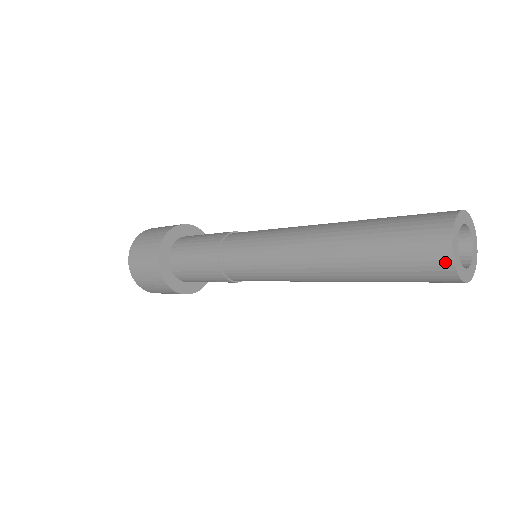
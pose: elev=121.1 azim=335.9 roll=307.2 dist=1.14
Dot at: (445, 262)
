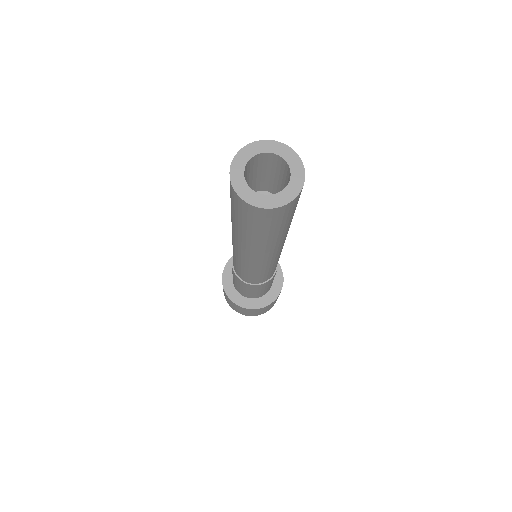
Dot at: (232, 167)
